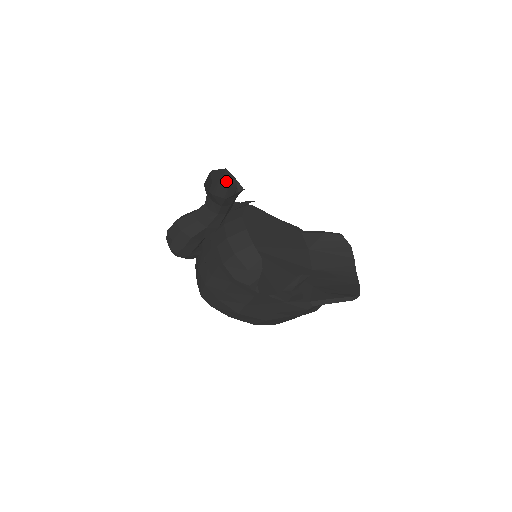
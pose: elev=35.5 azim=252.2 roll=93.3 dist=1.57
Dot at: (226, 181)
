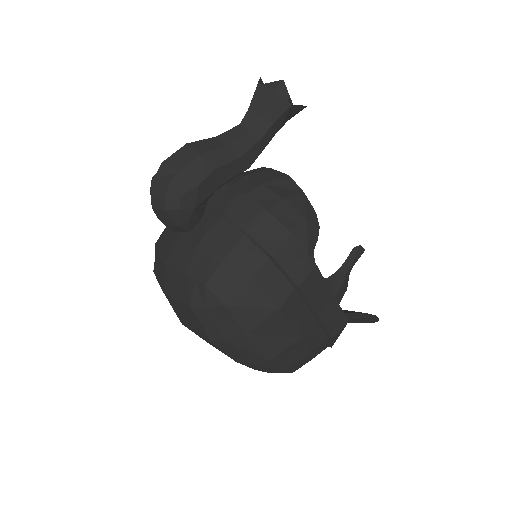
Dot at: occluded
